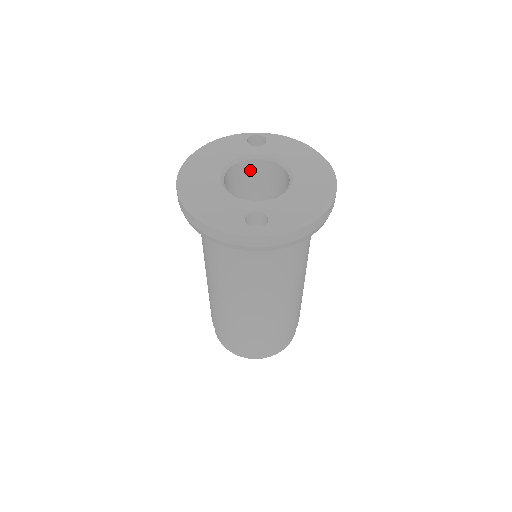
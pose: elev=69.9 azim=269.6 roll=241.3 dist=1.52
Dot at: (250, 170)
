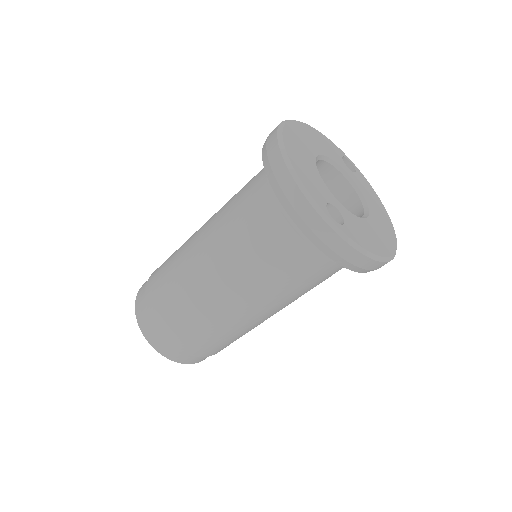
Dot at: (328, 180)
